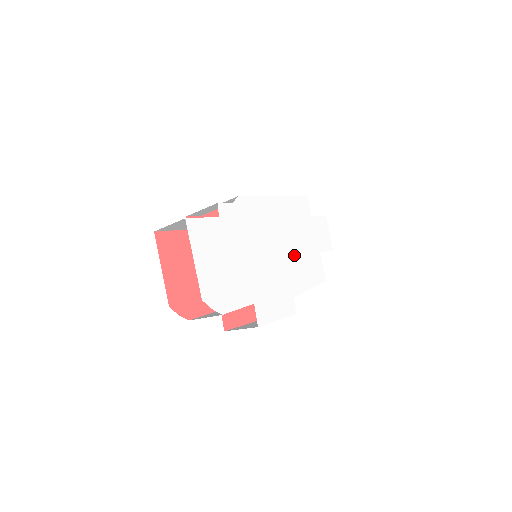
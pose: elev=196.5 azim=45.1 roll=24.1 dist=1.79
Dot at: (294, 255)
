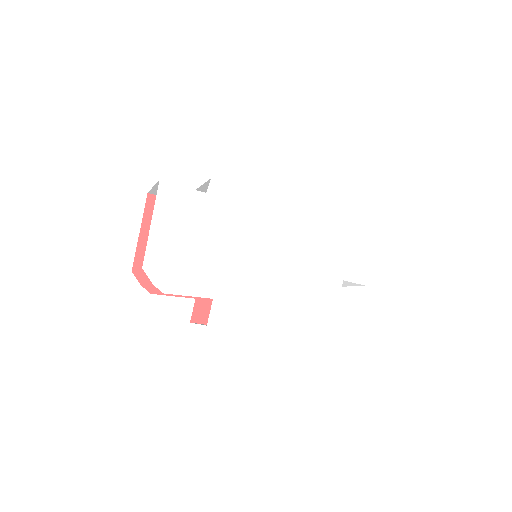
Dot at: (299, 269)
